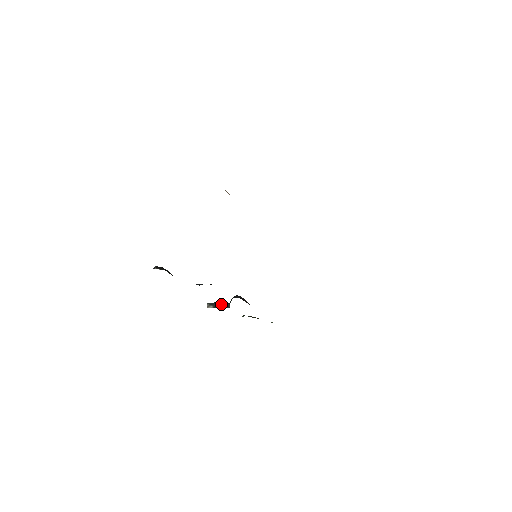
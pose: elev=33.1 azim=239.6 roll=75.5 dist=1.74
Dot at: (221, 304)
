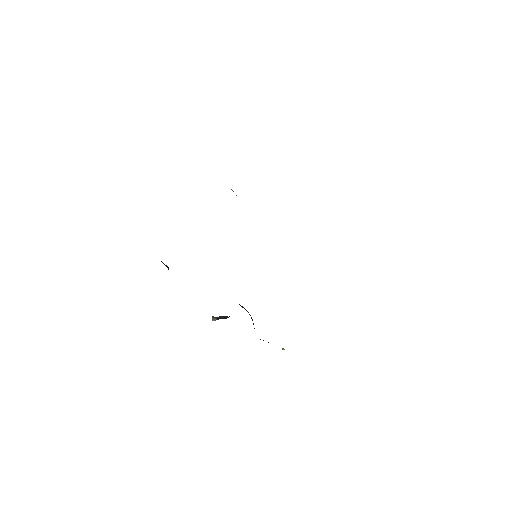
Dot at: (225, 317)
